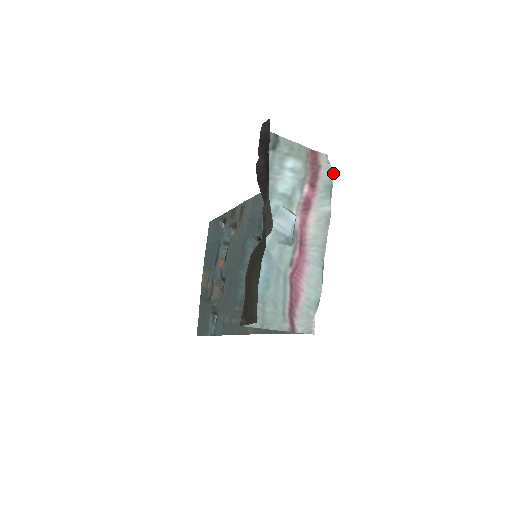
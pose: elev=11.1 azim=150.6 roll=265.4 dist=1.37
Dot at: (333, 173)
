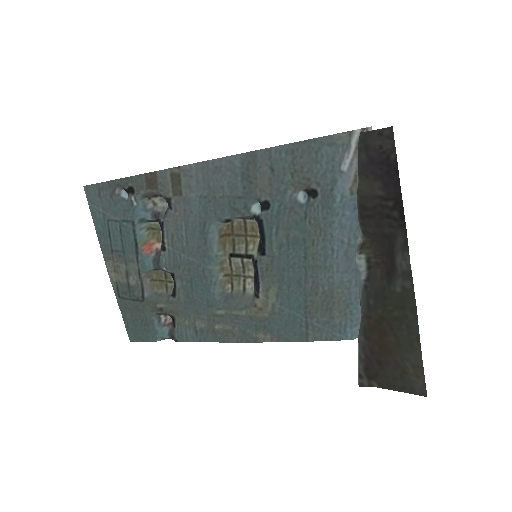
Dot at: occluded
